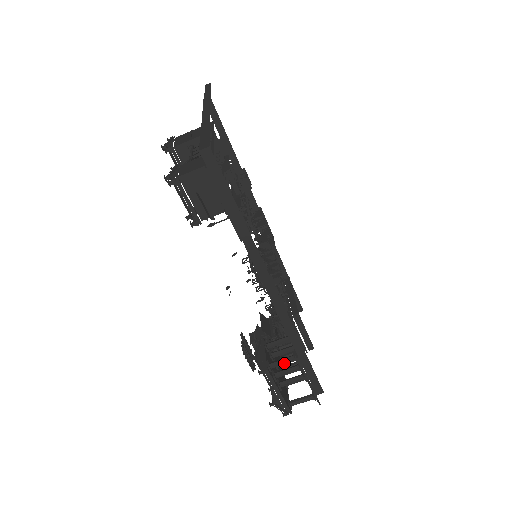
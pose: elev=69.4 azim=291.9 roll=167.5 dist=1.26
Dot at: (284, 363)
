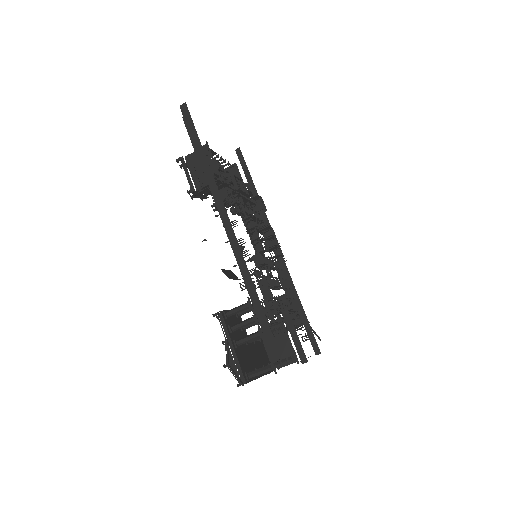
Dot at: (239, 309)
